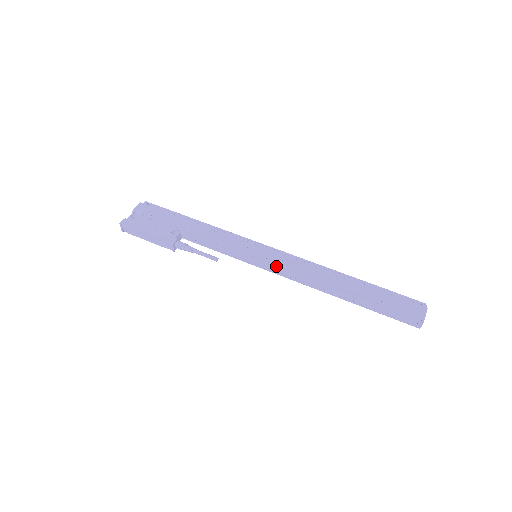
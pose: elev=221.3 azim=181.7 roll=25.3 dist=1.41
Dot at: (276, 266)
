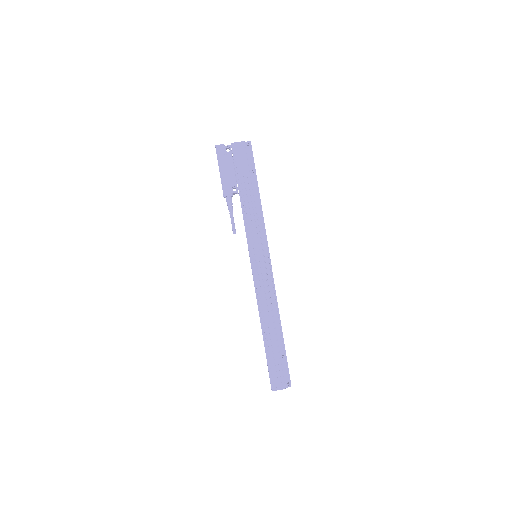
Dot at: (254, 276)
